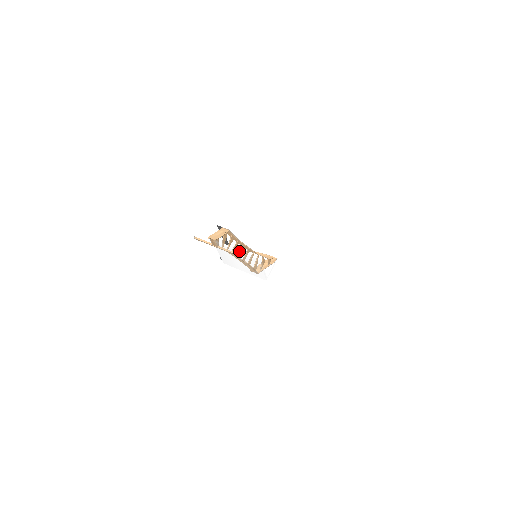
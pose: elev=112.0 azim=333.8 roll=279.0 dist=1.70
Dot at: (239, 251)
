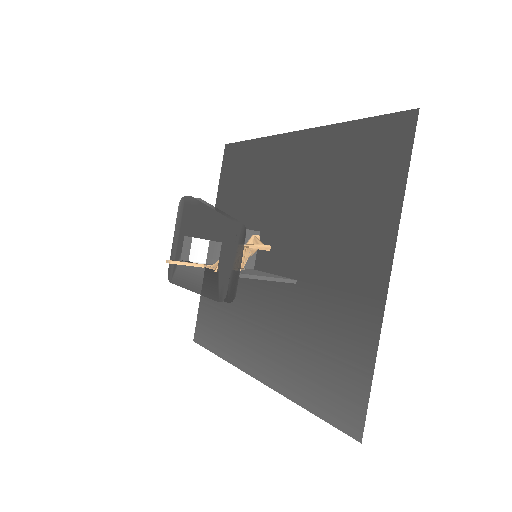
Dot at: (267, 279)
